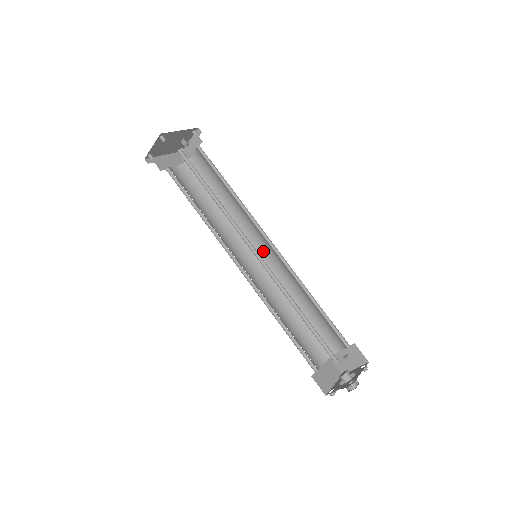
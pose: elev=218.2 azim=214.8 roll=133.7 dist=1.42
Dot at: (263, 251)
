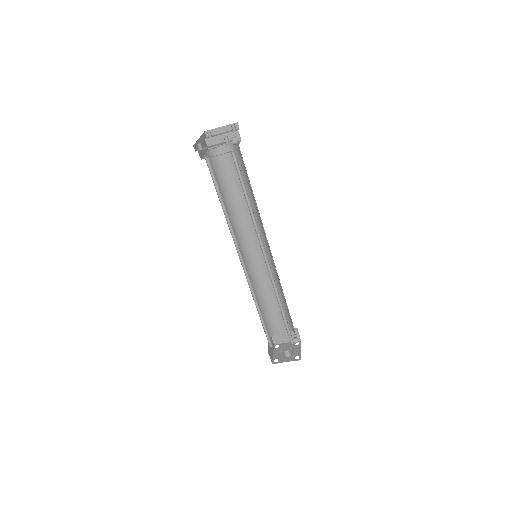
Dot at: (255, 248)
